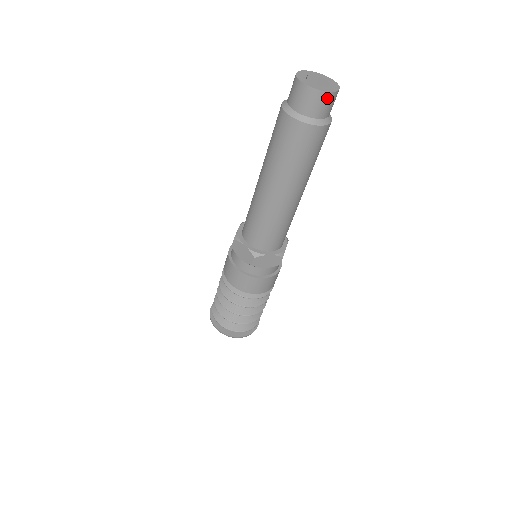
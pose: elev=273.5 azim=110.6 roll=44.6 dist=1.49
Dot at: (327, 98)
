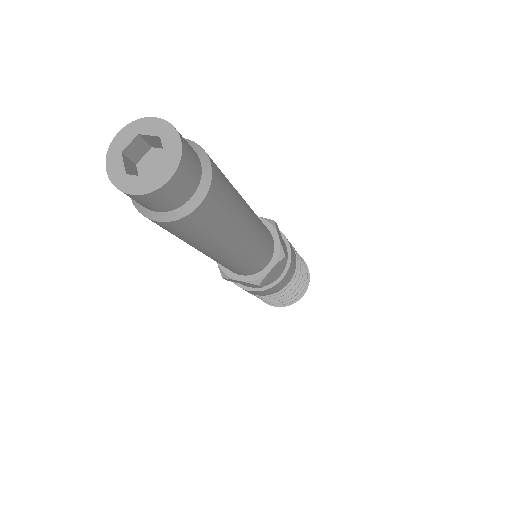
Dot at: (178, 178)
